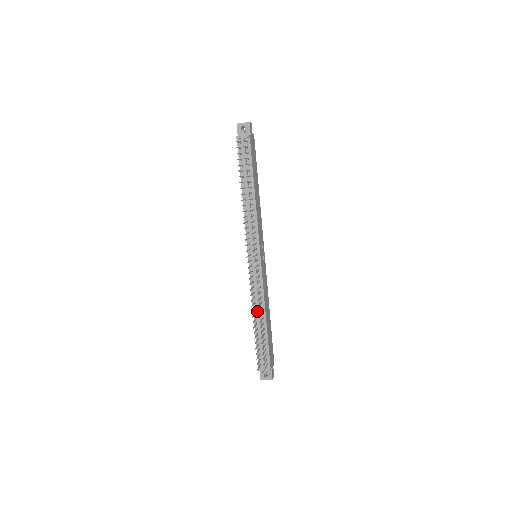
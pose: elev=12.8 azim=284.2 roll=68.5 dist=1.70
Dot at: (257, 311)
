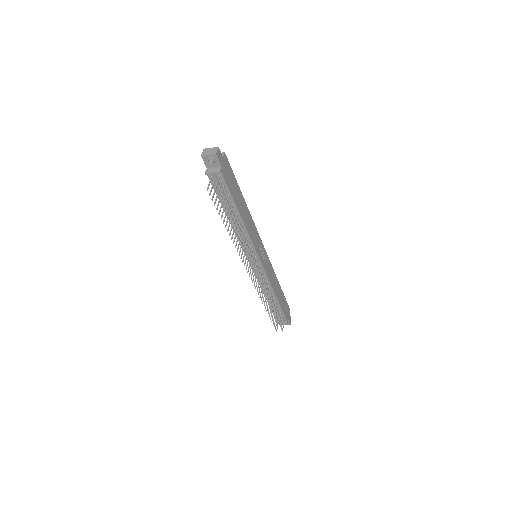
Dot at: occluded
